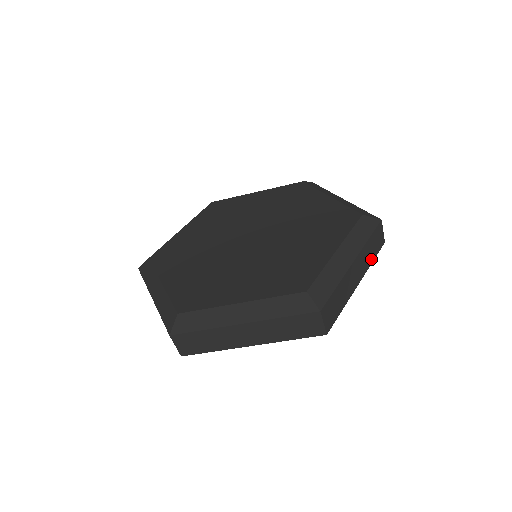
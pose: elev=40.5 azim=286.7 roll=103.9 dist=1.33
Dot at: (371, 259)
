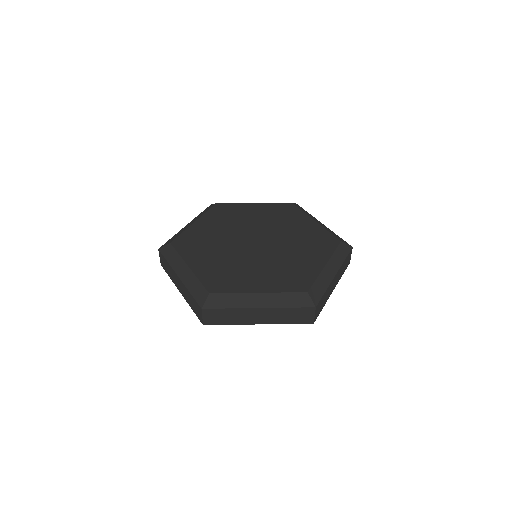
Dot at: (342, 274)
